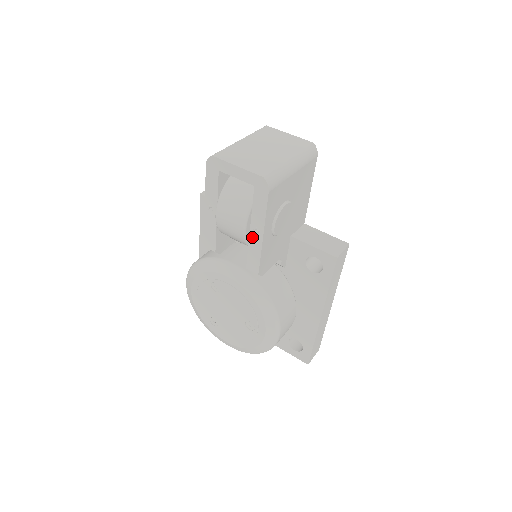
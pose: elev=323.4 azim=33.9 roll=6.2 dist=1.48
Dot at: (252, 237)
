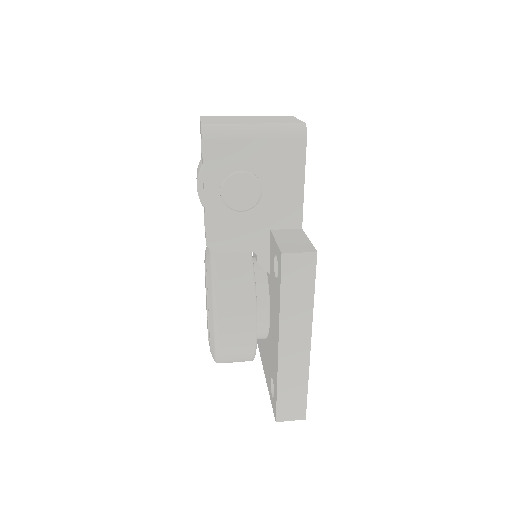
Dot at: occluded
